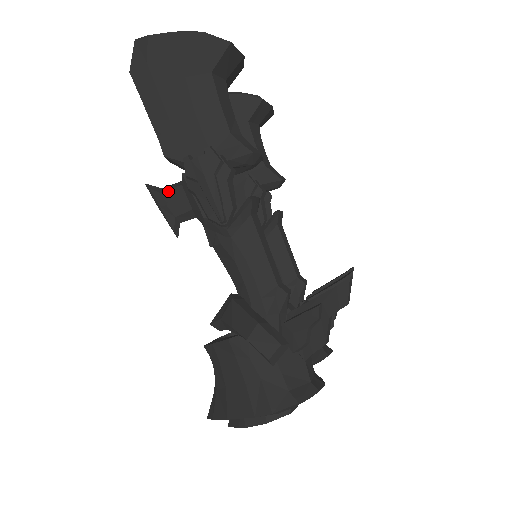
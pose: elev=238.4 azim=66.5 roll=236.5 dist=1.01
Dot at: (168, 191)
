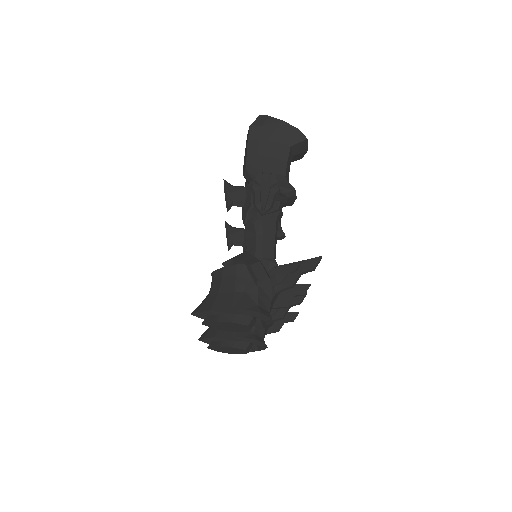
Dot at: (236, 187)
